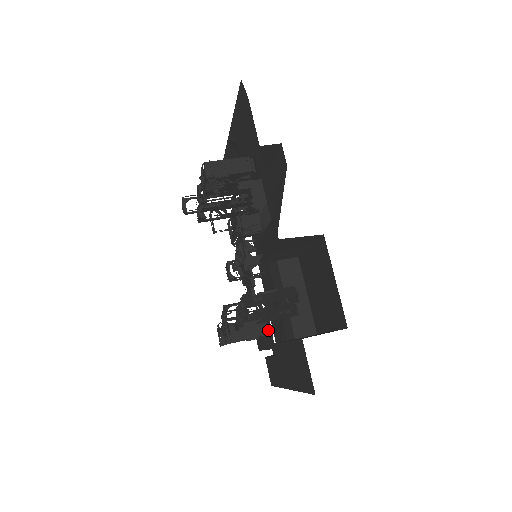
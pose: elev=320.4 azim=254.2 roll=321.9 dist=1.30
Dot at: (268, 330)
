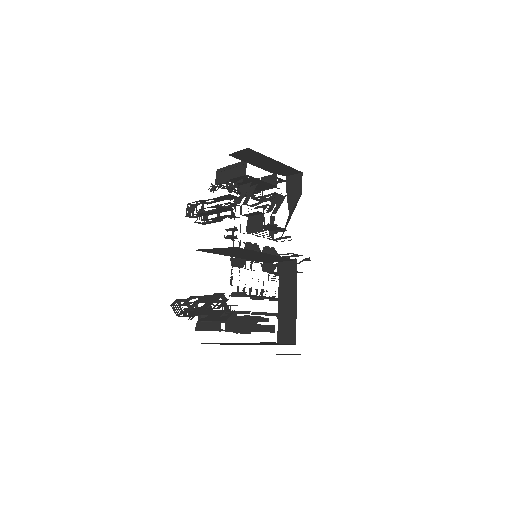
Dot at: (219, 328)
